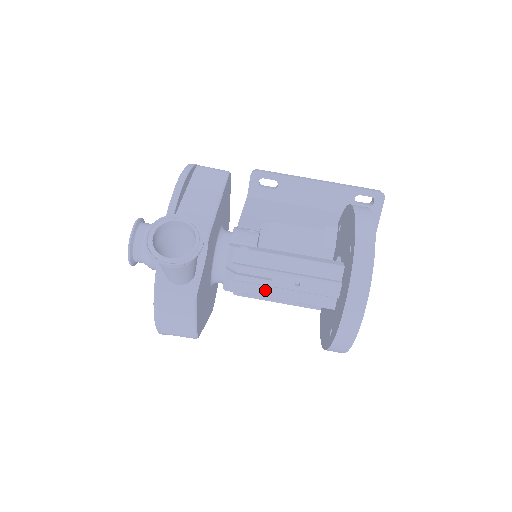
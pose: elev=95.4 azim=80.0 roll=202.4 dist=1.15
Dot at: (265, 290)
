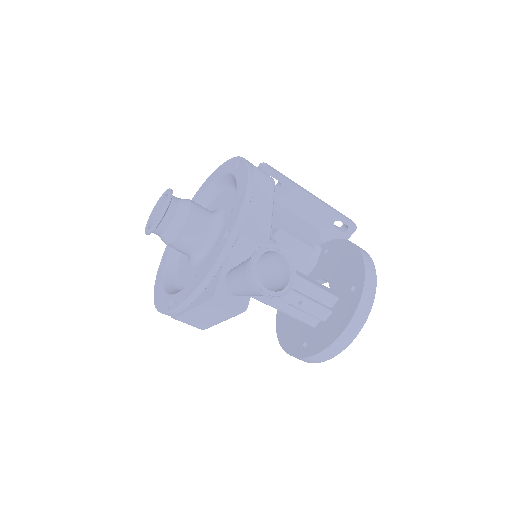
Dot at: (270, 299)
